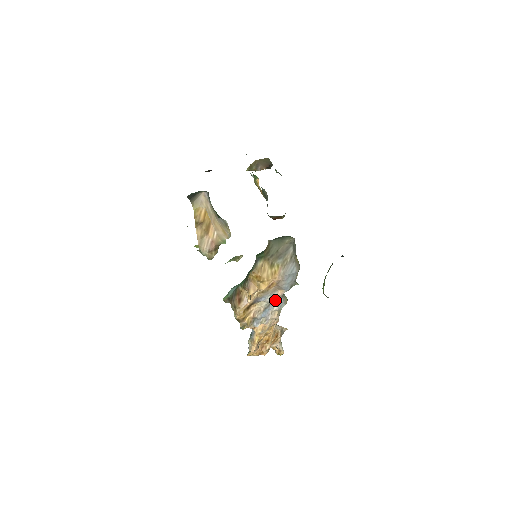
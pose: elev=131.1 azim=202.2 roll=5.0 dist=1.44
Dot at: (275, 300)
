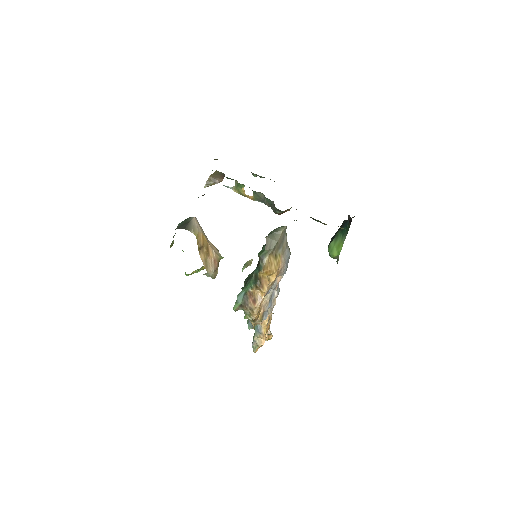
Dot at: (275, 288)
